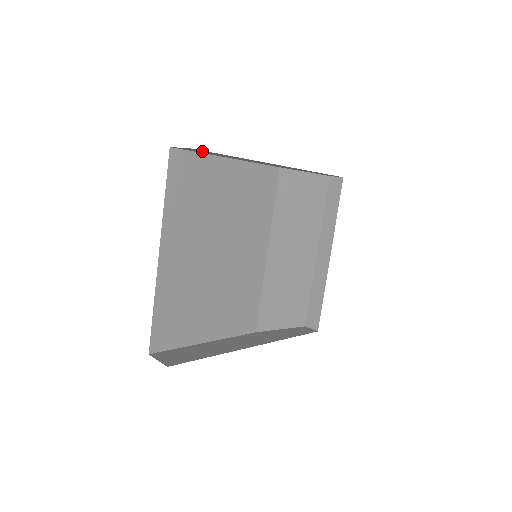
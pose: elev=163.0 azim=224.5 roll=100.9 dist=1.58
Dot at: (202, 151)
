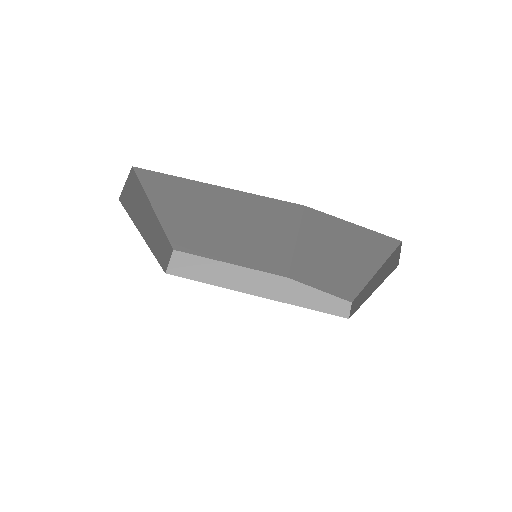
Dot at: occluded
